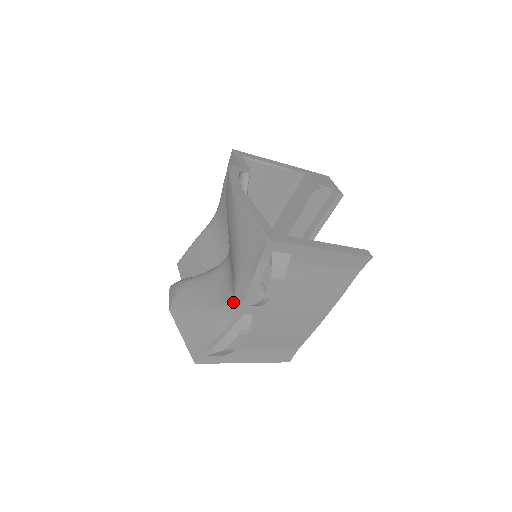
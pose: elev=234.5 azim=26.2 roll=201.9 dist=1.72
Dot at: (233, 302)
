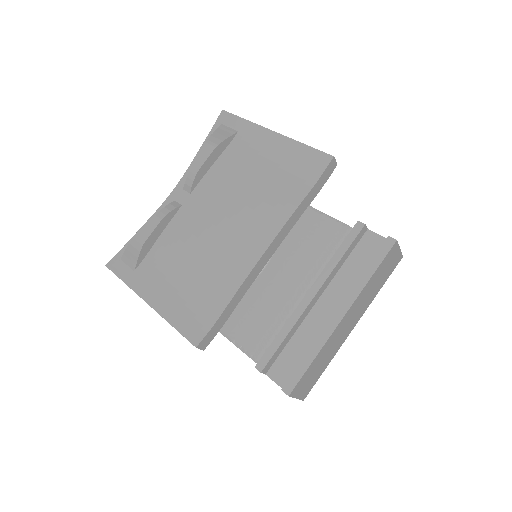
Dot at: occluded
